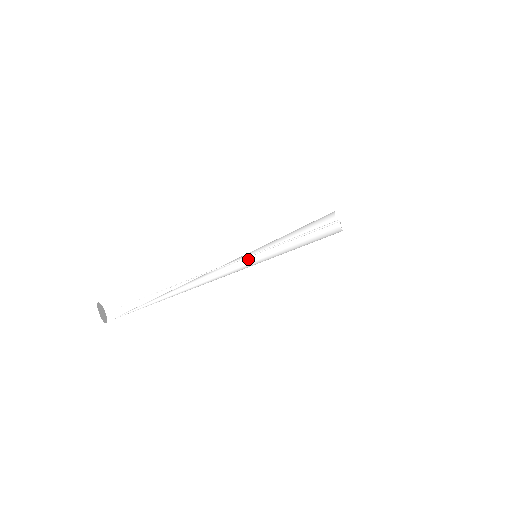
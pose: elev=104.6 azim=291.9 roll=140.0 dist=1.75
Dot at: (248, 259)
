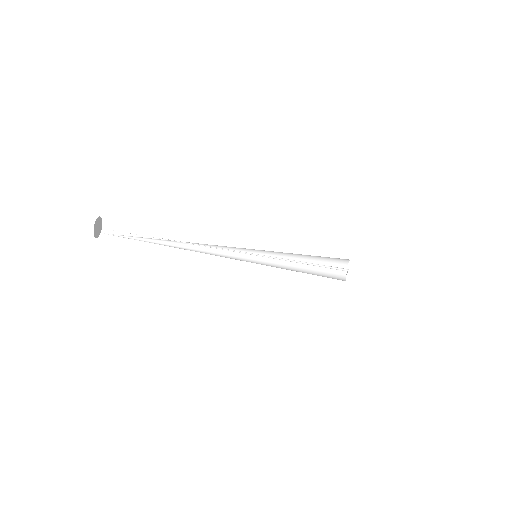
Dot at: (249, 251)
